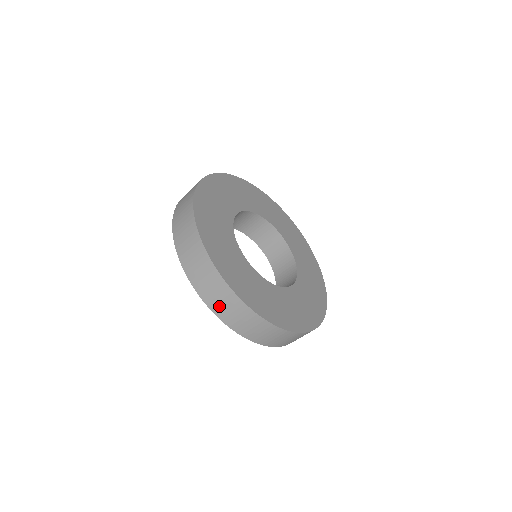
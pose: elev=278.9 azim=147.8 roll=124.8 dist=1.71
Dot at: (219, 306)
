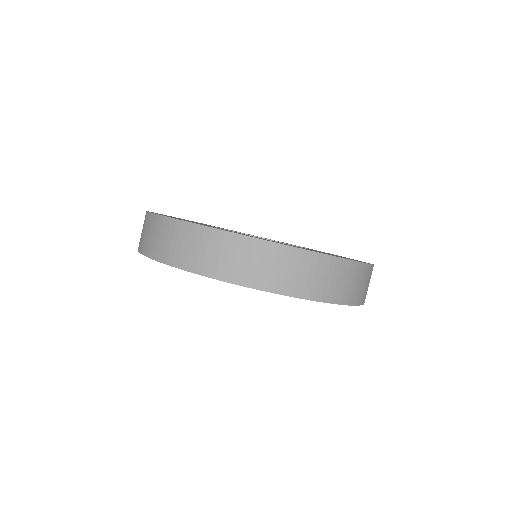
Dot at: (310, 285)
